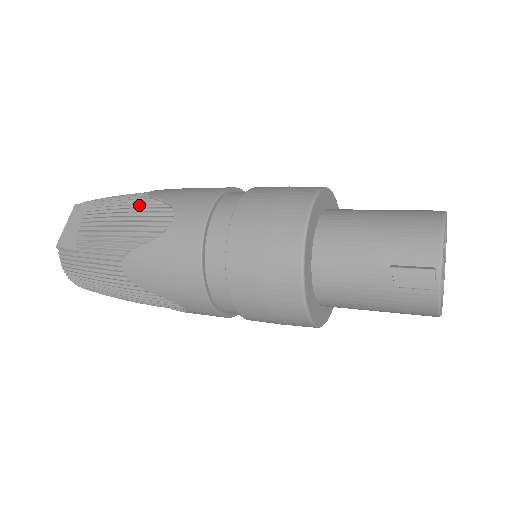
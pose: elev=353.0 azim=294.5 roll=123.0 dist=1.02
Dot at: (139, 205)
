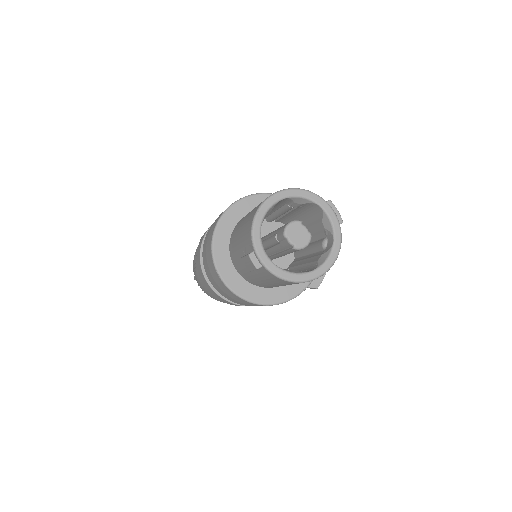
Dot at: occluded
